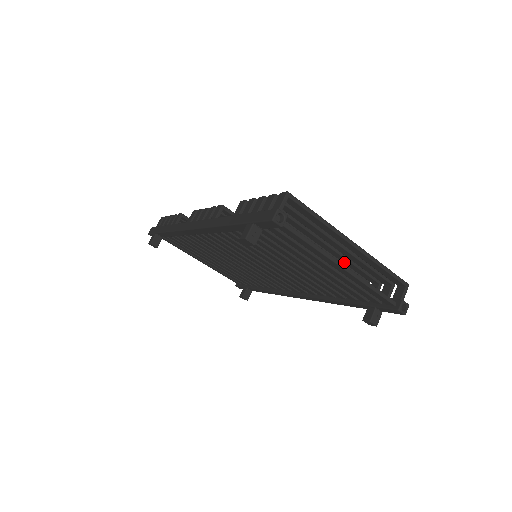
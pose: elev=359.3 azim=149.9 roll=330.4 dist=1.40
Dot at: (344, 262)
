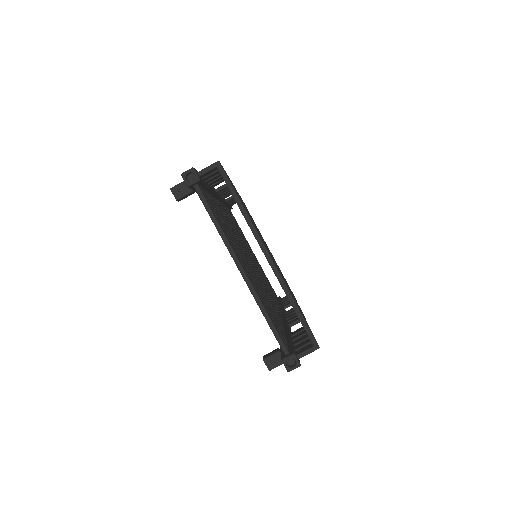
Dot at: occluded
